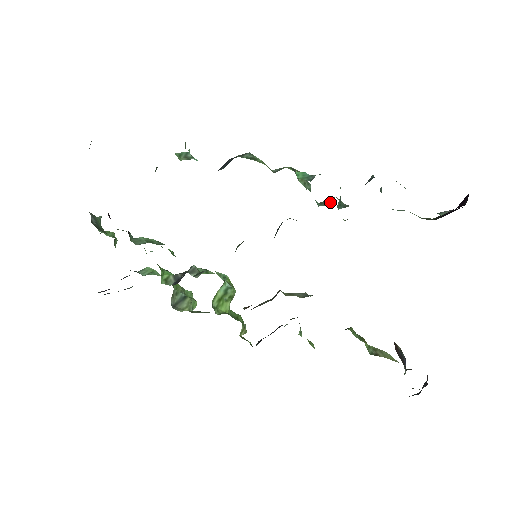
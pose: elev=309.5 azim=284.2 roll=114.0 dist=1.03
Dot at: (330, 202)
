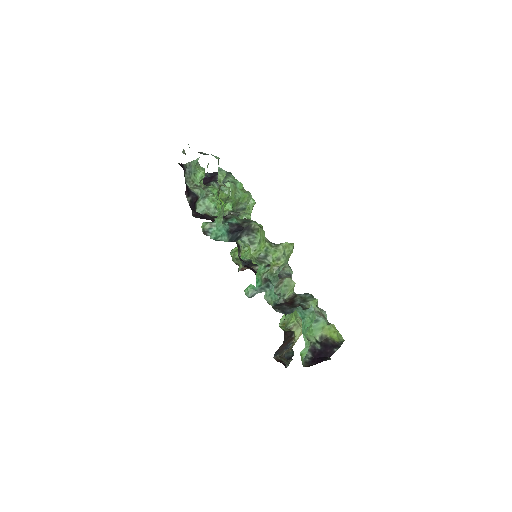
Dot at: (276, 293)
